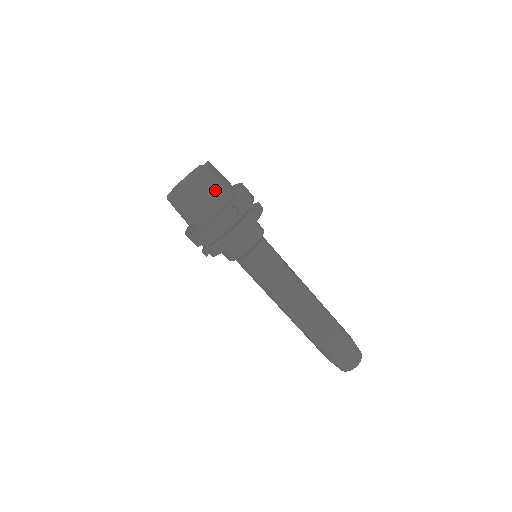
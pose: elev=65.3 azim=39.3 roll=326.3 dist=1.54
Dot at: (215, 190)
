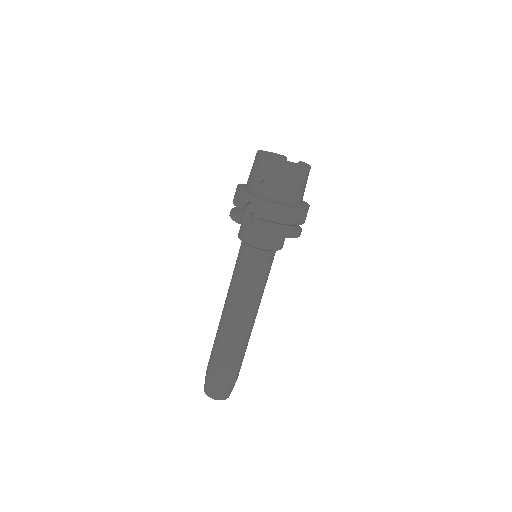
Dot at: occluded
